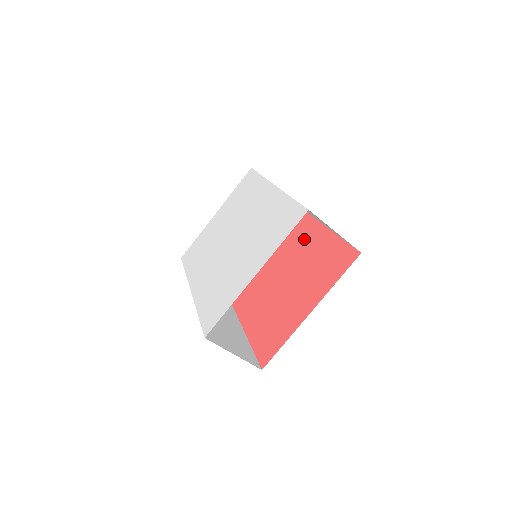
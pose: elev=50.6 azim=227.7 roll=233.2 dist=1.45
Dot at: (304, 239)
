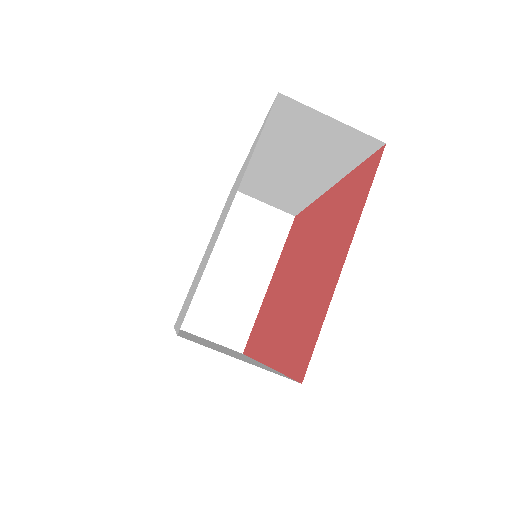
Dot at: (316, 219)
